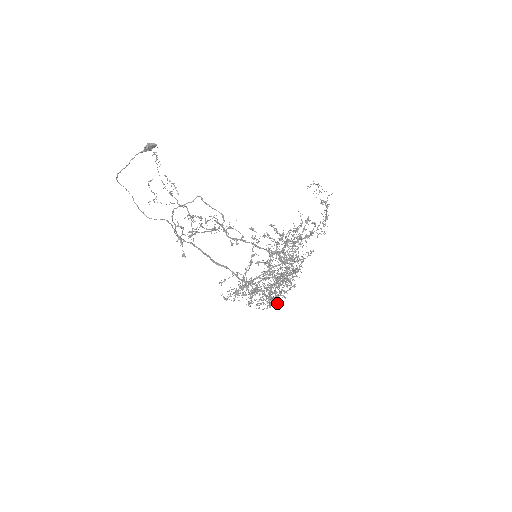
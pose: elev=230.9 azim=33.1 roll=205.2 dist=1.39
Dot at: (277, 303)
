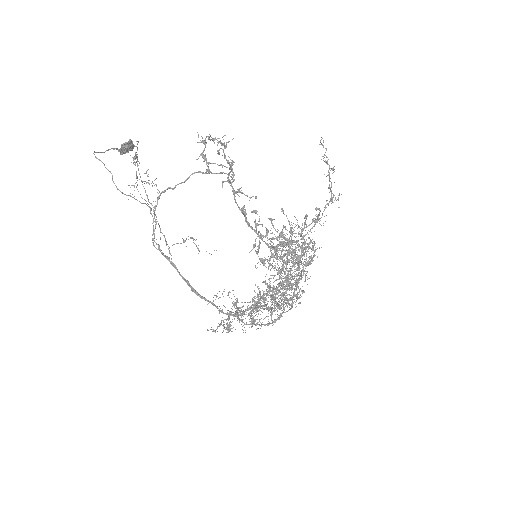
Dot at: (296, 295)
